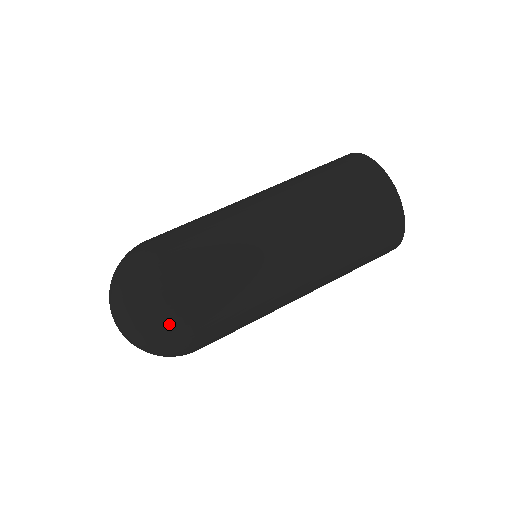
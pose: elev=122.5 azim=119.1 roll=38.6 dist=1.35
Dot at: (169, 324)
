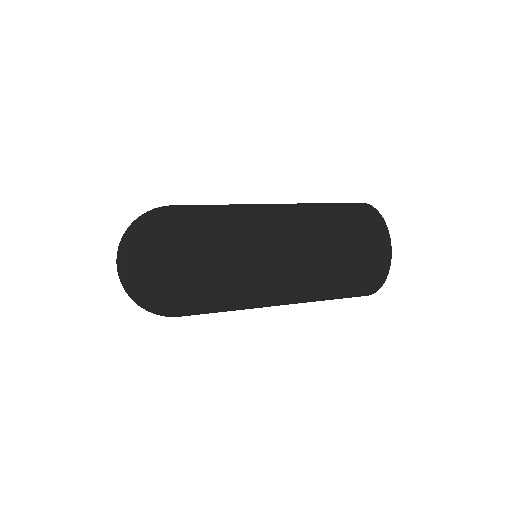
Dot at: (170, 253)
